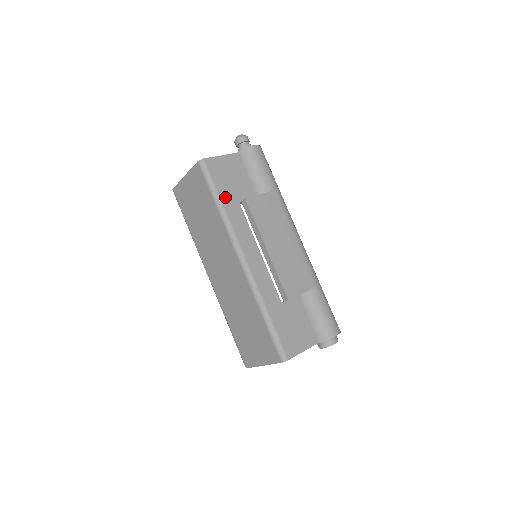
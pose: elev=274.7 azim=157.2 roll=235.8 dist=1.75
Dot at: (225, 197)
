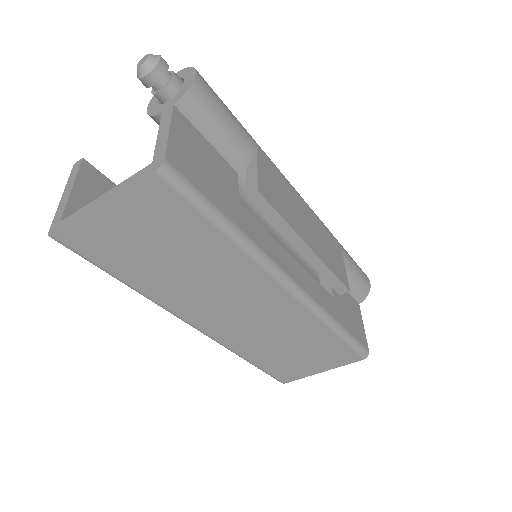
Dot at: (227, 209)
